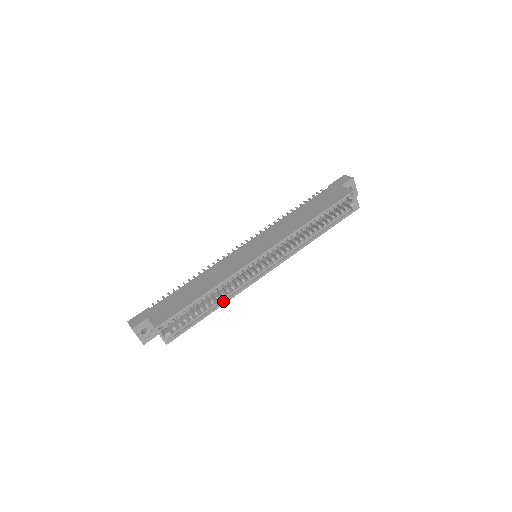
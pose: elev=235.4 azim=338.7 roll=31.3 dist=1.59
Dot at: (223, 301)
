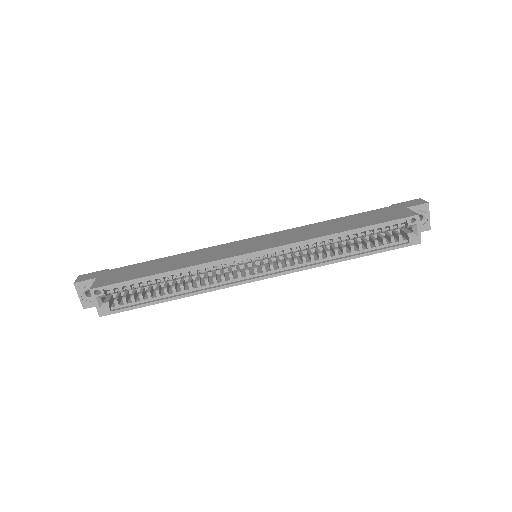
Dot at: (188, 292)
